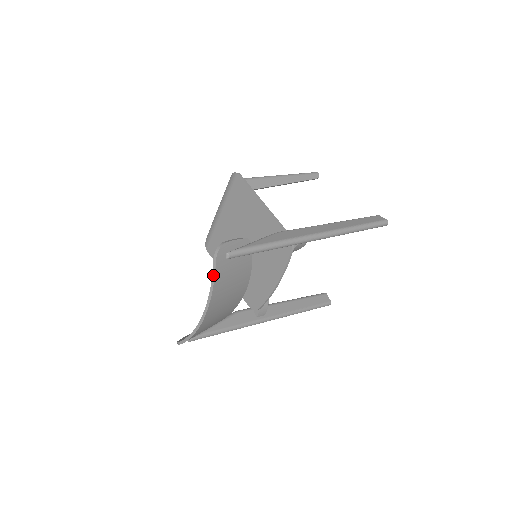
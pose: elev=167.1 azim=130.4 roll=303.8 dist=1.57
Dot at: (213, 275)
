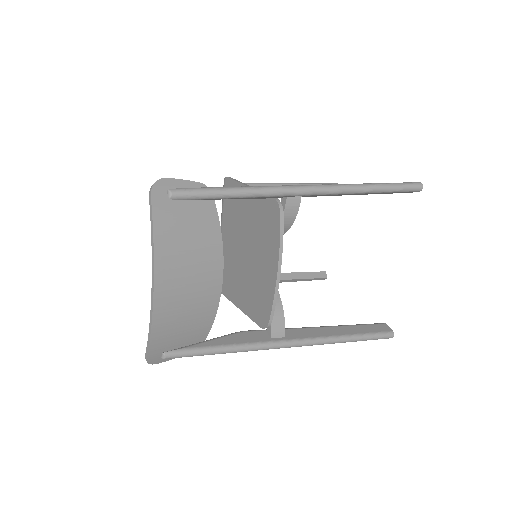
Dot at: (151, 217)
